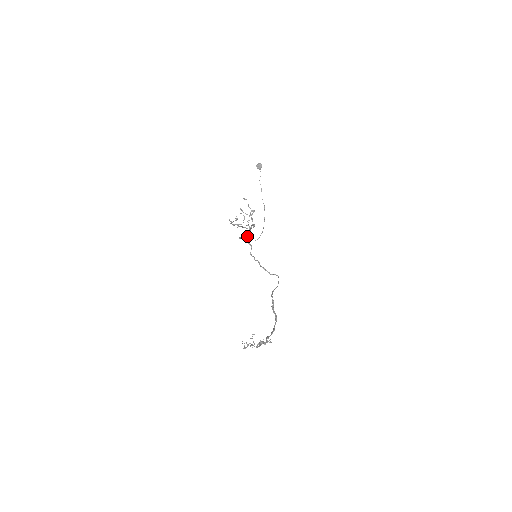
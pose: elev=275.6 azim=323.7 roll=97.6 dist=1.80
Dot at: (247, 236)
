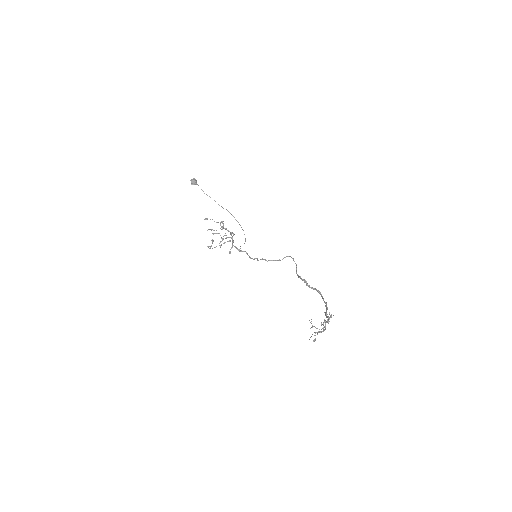
Dot at: occluded
